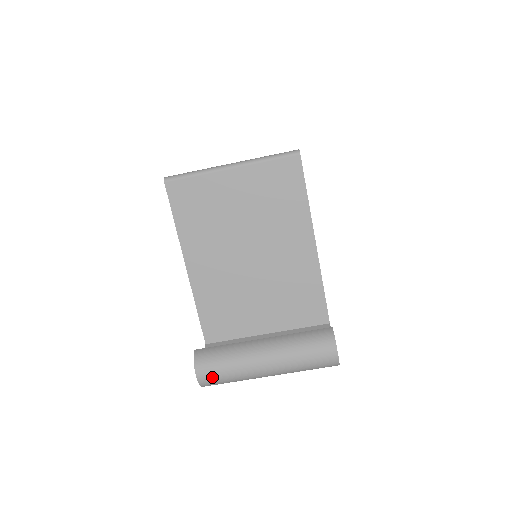
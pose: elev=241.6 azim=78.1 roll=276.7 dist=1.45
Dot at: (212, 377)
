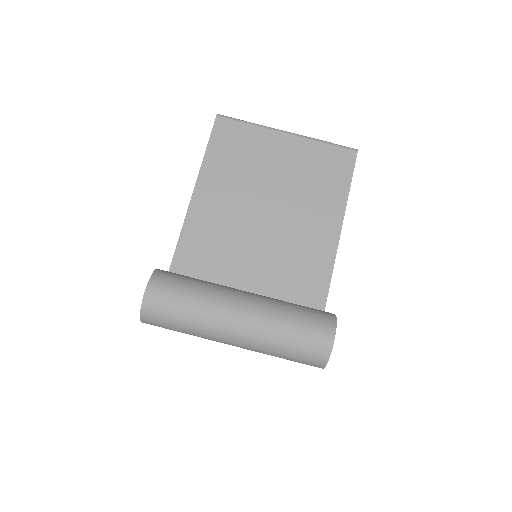
Dot at: (164, 301)
